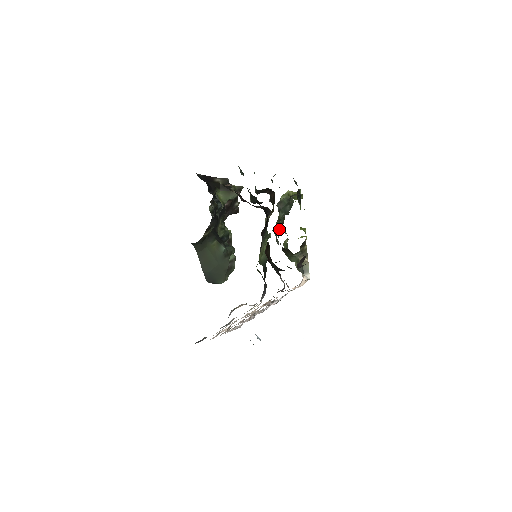
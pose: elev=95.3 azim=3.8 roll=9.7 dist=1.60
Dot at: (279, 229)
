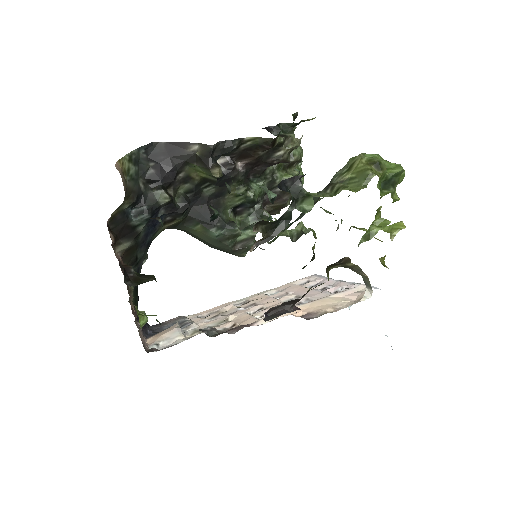
Dot at: occluded
